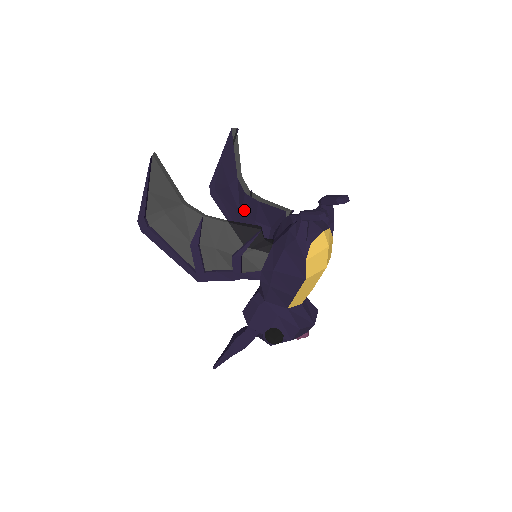
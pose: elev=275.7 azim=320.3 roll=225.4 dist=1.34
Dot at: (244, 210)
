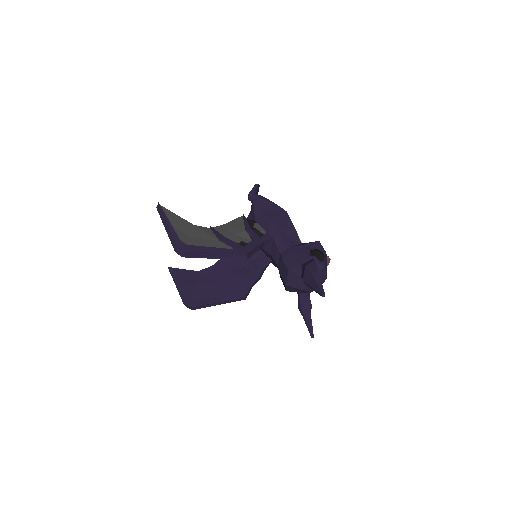
Dot at: (221, 277)
